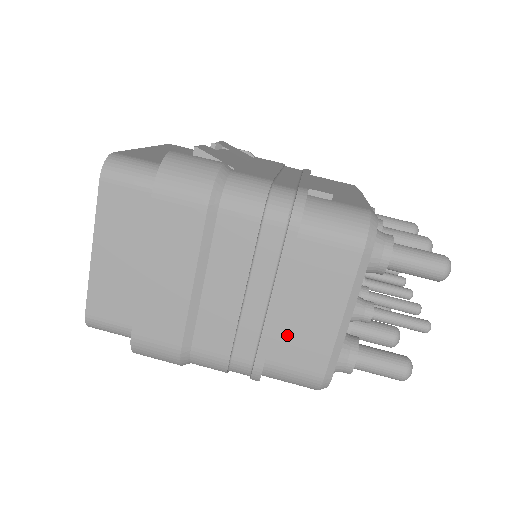
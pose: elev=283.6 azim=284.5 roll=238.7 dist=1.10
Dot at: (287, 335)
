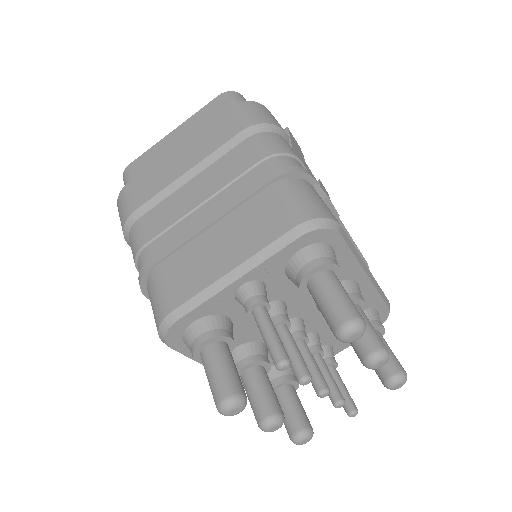
Dot at: (189, 255)
